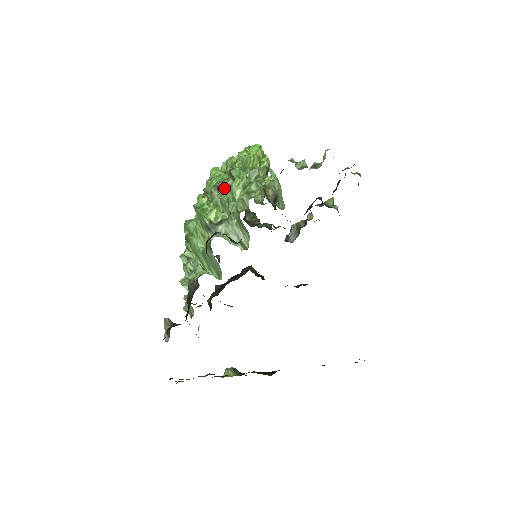
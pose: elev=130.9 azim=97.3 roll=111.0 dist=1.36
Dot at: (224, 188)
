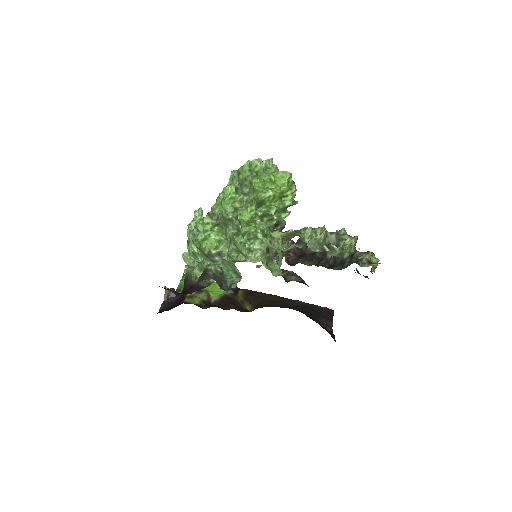
Dot at: (231, 223)
